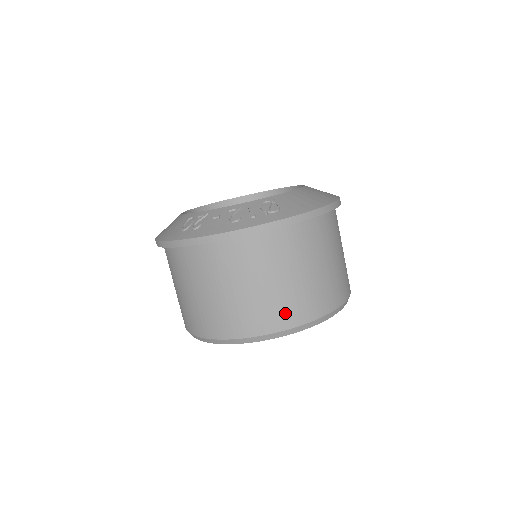
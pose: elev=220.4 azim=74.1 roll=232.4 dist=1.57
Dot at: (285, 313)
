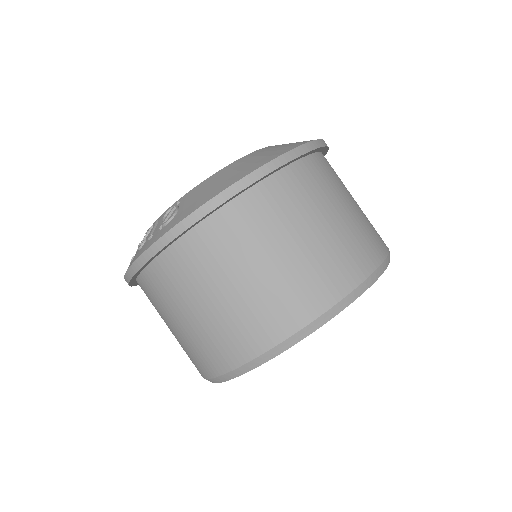
Dot at: (230, 345)
